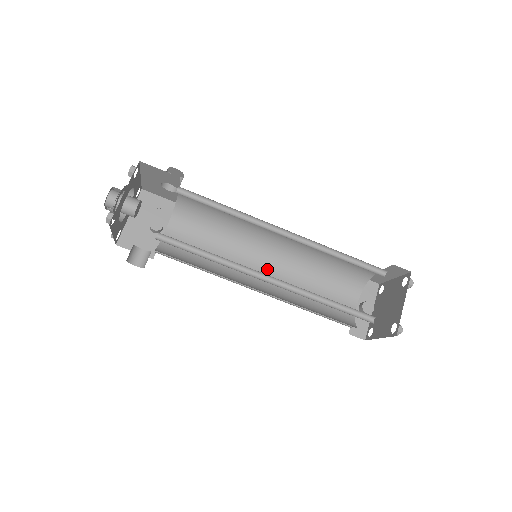
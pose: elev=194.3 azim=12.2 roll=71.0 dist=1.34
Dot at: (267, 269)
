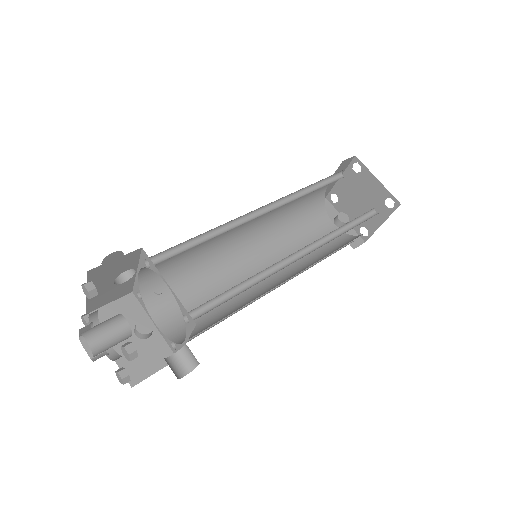
Dot at: (260, 265)
